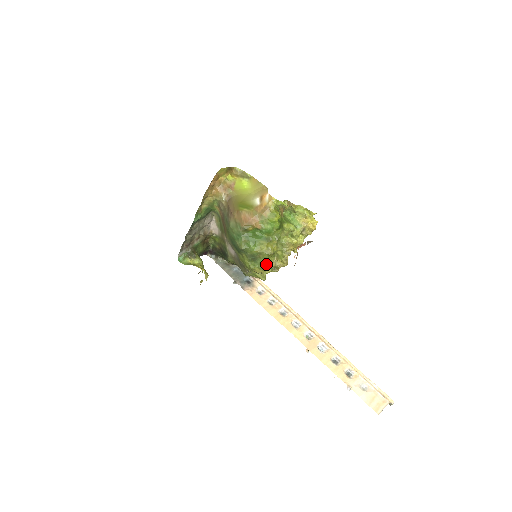
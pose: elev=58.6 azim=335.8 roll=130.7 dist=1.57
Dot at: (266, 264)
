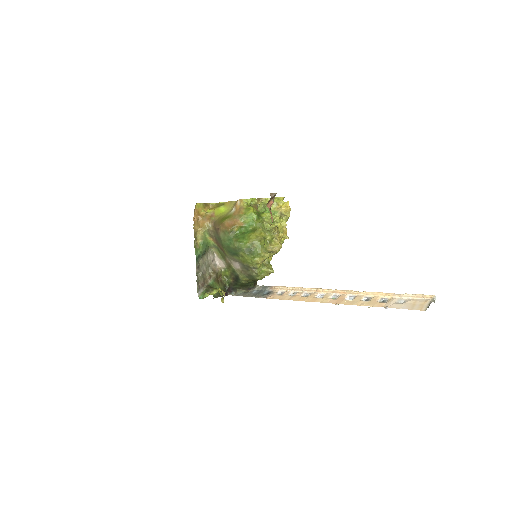
Dot at: (263, 251)
